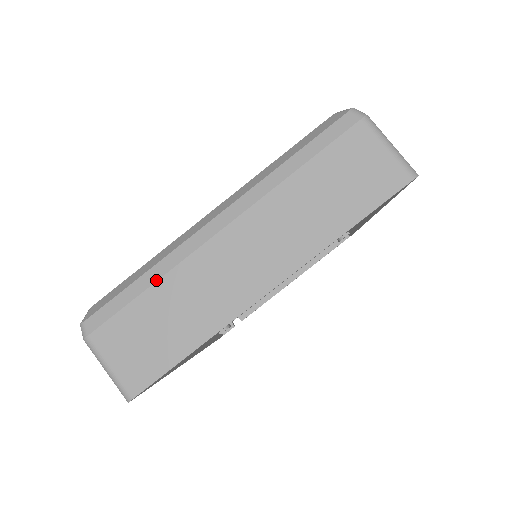
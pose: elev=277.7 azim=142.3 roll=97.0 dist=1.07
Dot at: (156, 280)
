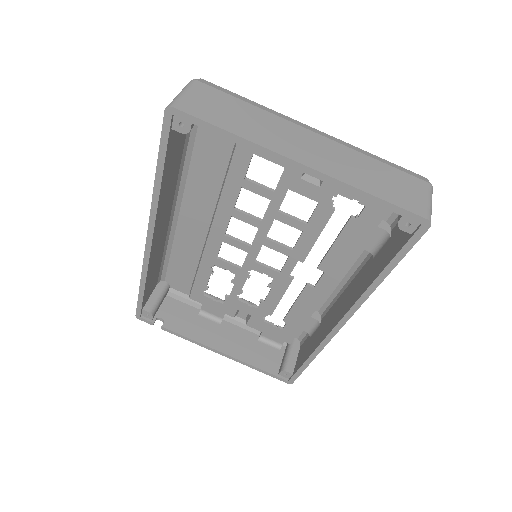
Dot at: (257, 106)
